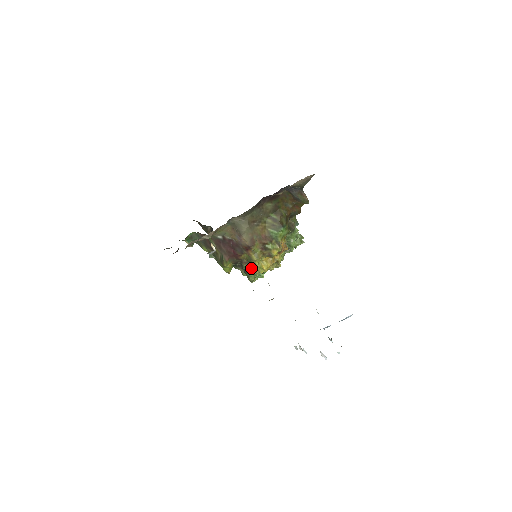
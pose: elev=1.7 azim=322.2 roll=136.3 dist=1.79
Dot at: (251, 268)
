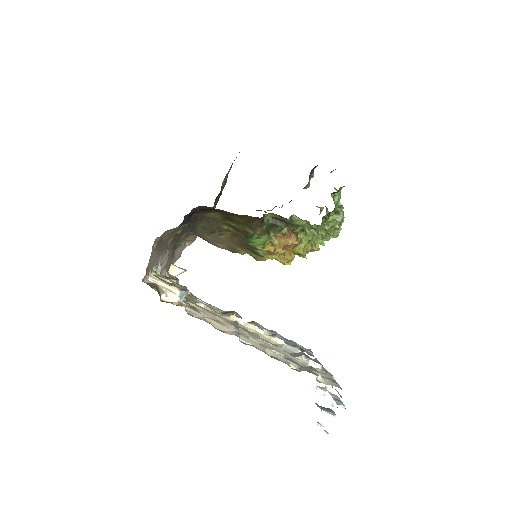
Dot at: occluded
